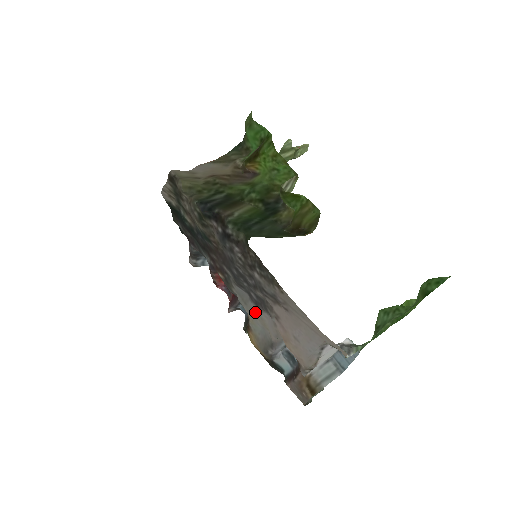
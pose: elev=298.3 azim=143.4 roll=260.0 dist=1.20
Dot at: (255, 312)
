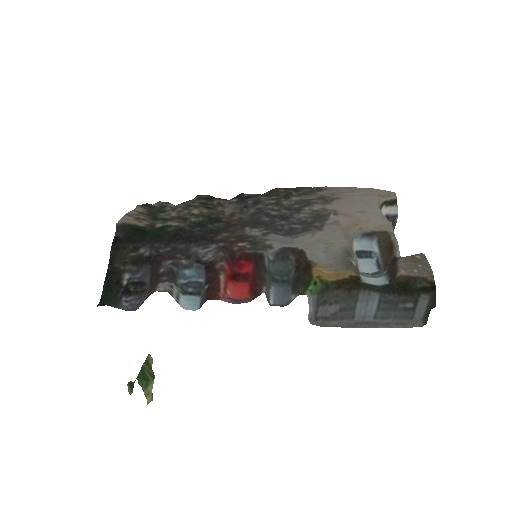
Dot at: (307, 240)
